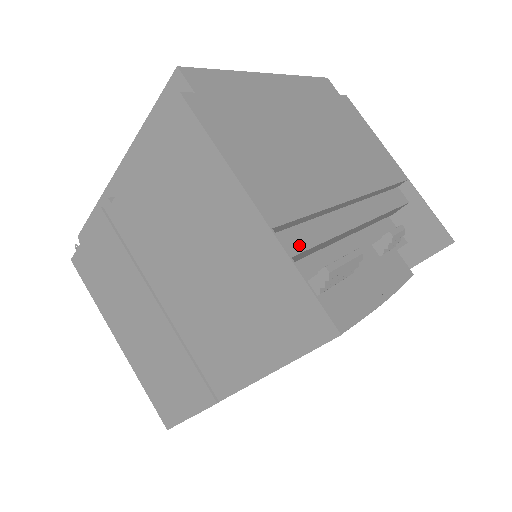
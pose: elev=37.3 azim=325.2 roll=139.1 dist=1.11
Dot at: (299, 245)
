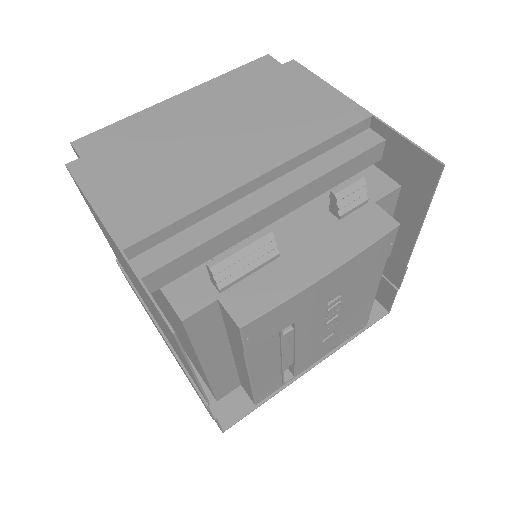
Dot at: (176, 252)
